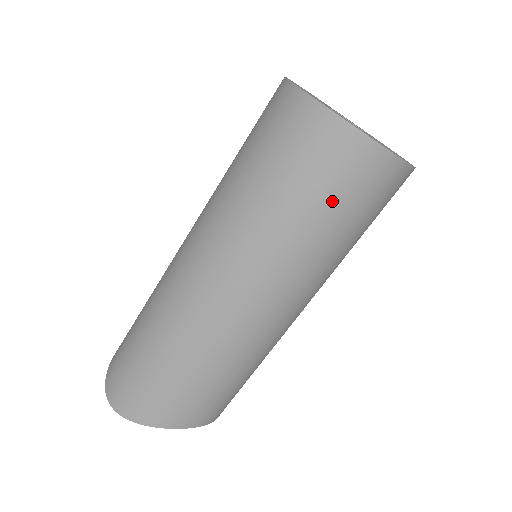
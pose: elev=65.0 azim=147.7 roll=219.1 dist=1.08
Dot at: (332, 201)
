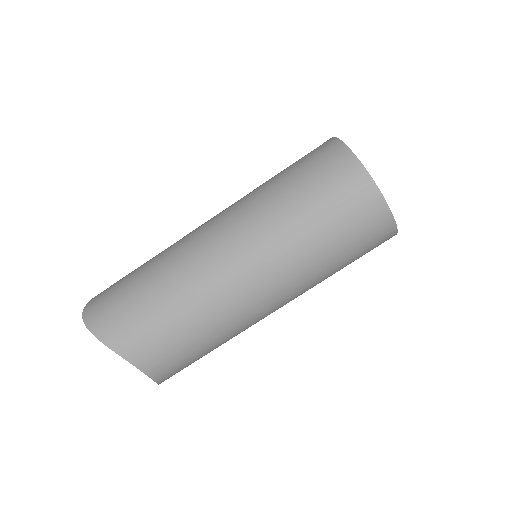
Dot at: (331, 213)
